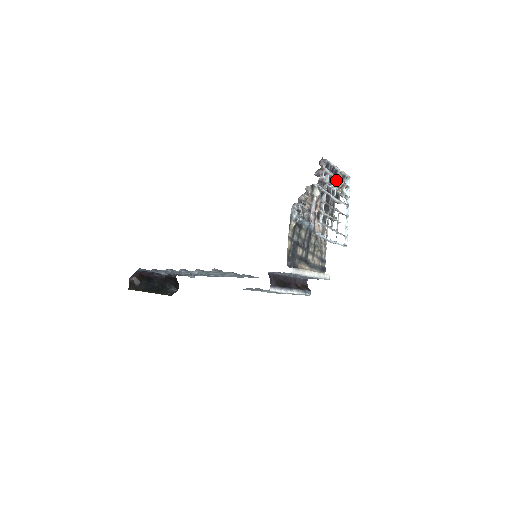
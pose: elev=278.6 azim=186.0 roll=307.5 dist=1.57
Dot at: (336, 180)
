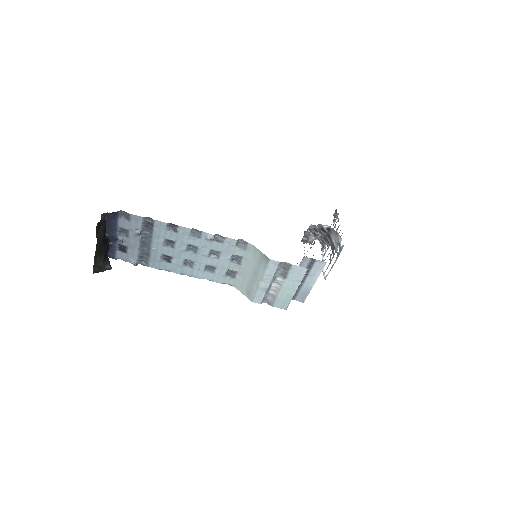
Dot at: occluded
